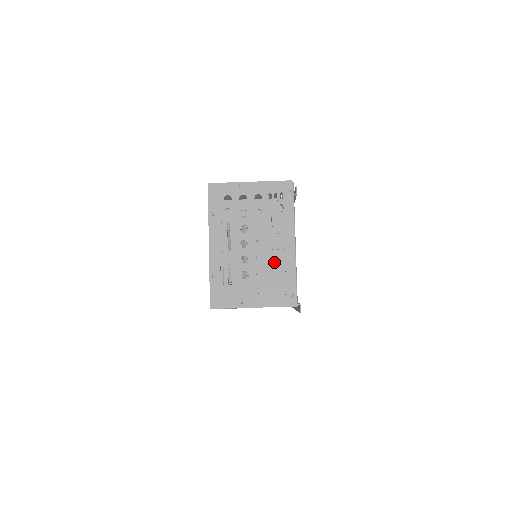
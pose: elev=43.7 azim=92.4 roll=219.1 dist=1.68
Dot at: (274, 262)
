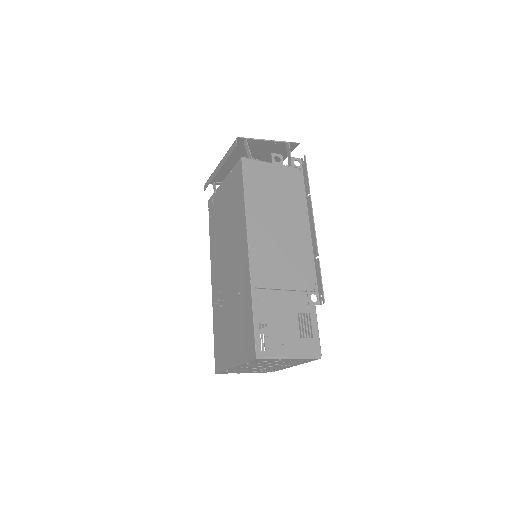
Dot at: occluded
